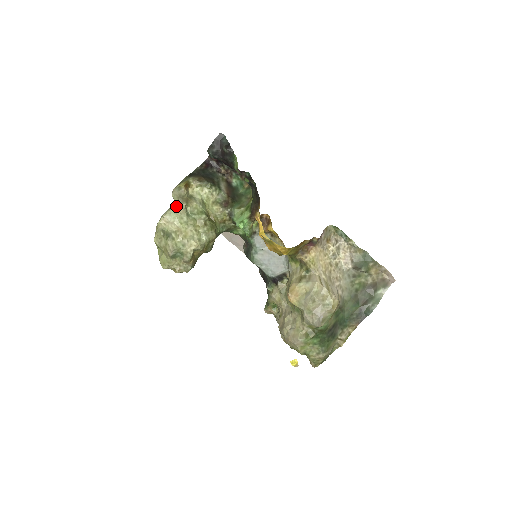
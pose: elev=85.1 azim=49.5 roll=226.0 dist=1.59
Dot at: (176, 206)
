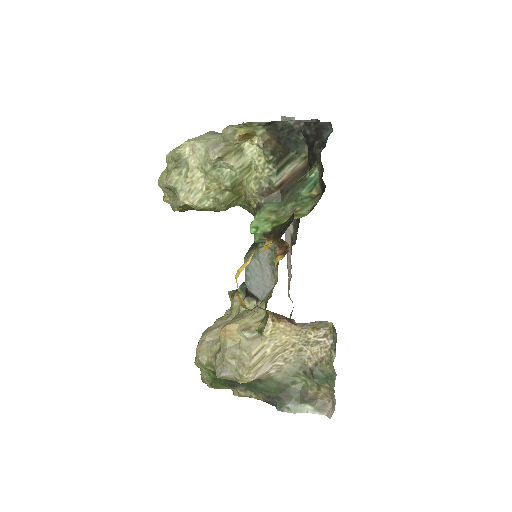
Dot at: (211, 147)
